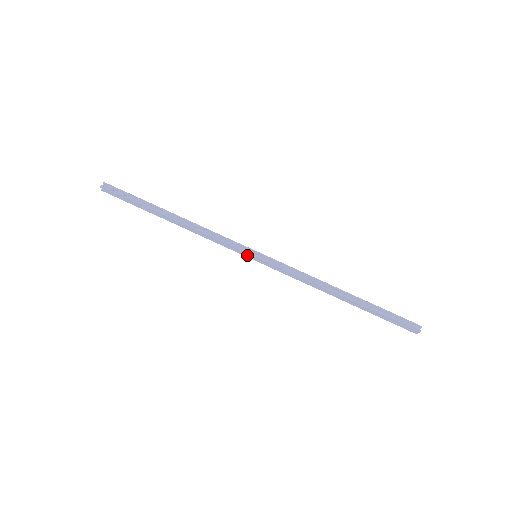
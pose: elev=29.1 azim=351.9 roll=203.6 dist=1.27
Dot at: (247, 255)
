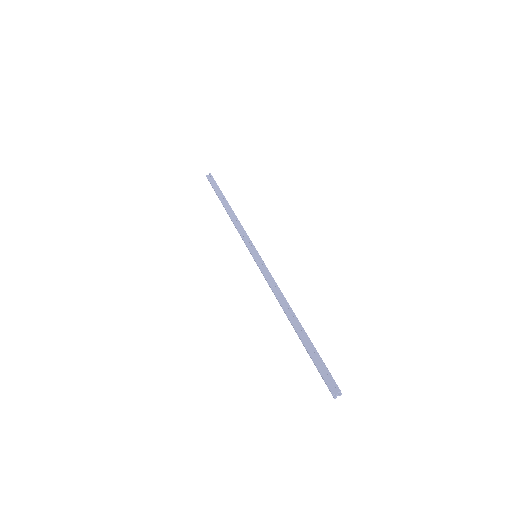
Dot at: occluded
